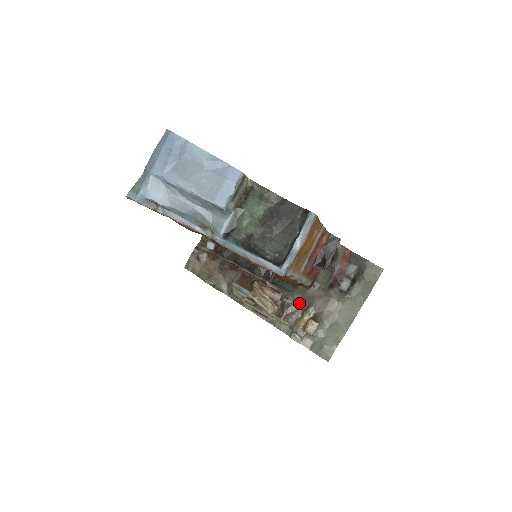
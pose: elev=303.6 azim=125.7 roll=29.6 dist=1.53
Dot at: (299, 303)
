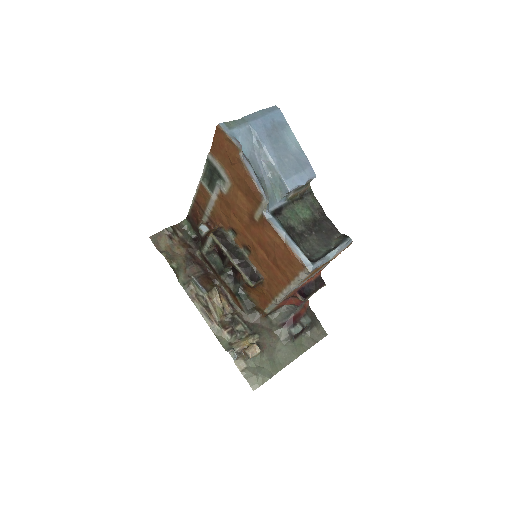
Dot at: (248, 325)
